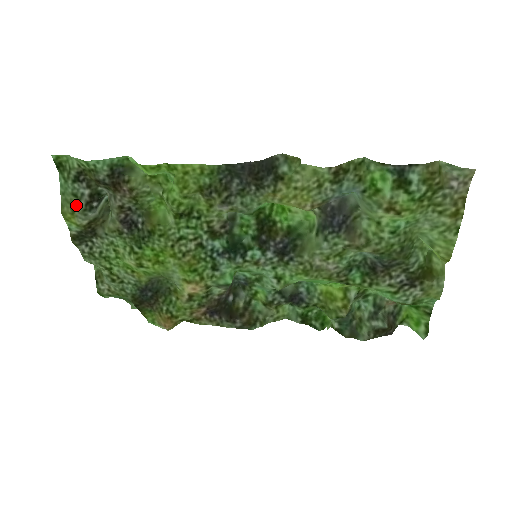
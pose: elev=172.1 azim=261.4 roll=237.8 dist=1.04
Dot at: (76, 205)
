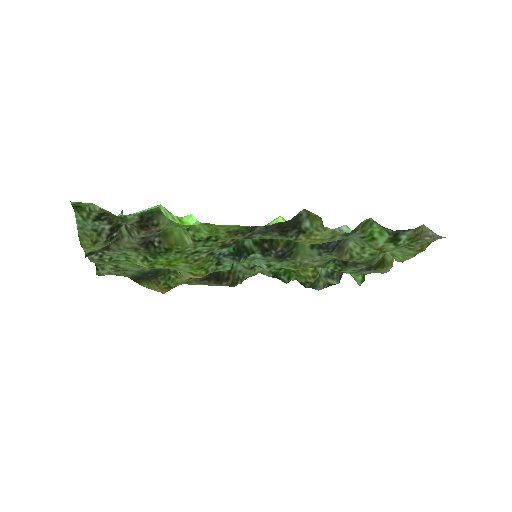
Dot at: (97, 238)
